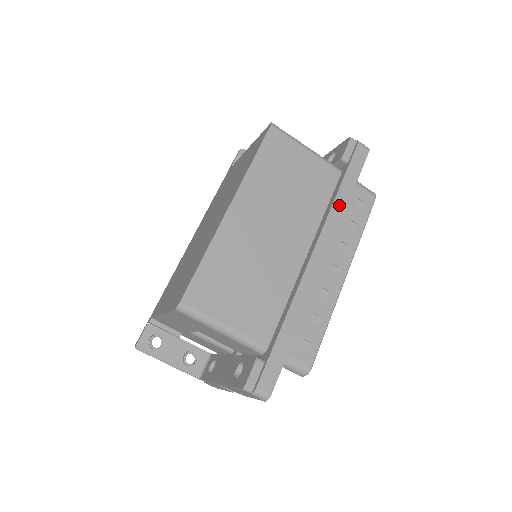
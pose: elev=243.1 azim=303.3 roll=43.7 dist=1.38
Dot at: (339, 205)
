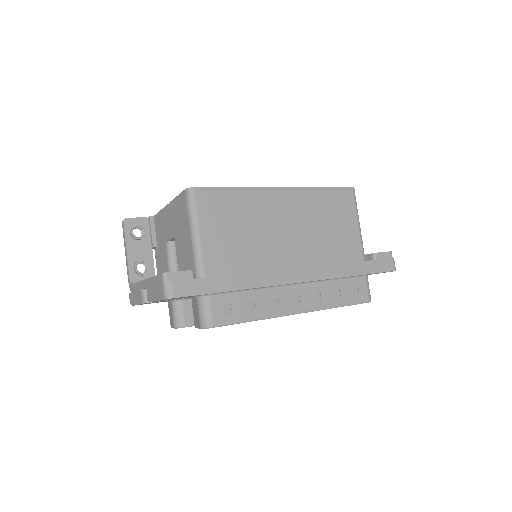
Dot at: (343, 269)
